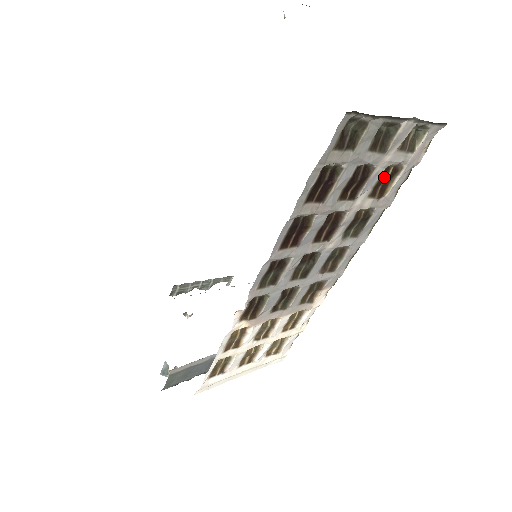
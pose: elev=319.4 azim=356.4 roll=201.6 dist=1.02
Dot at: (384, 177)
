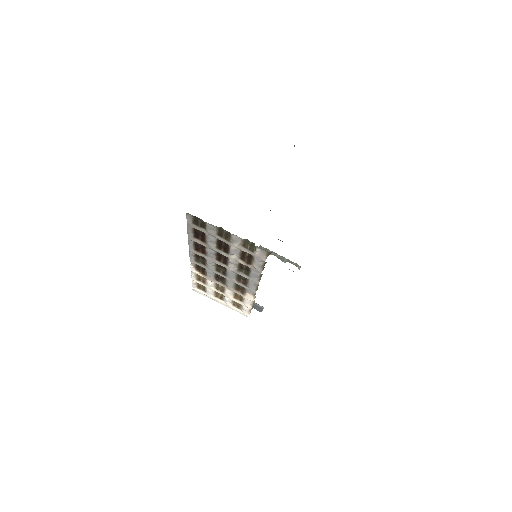
Dot at: (245, 255)
